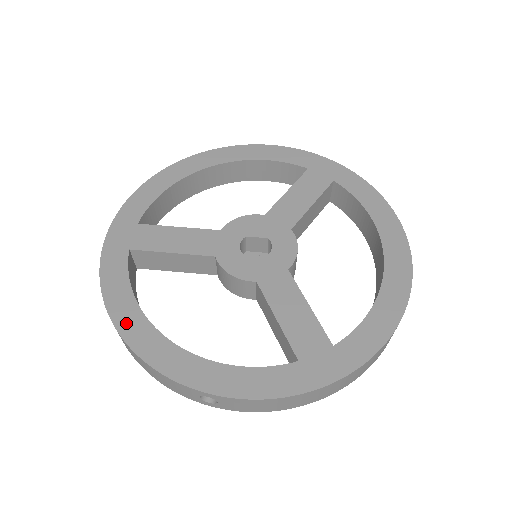
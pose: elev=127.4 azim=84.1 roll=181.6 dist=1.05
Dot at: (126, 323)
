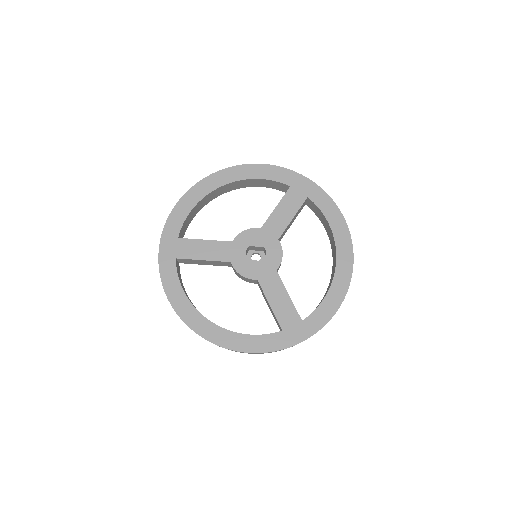
Dot at: (182, 310)
